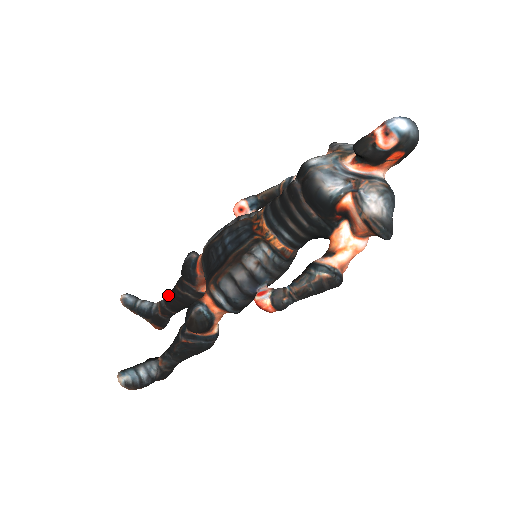
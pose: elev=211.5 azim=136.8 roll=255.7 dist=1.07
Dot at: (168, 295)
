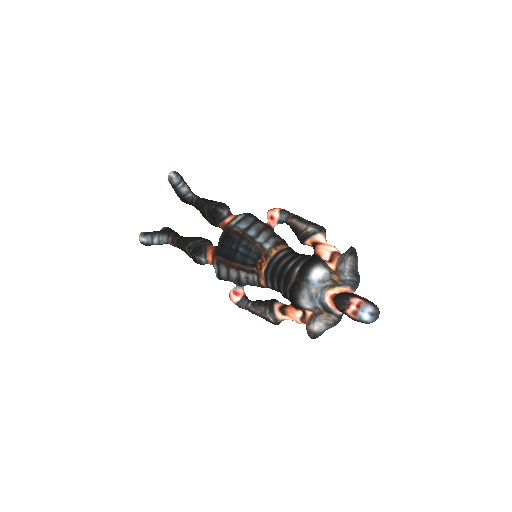
Dot at: (200, 201)
